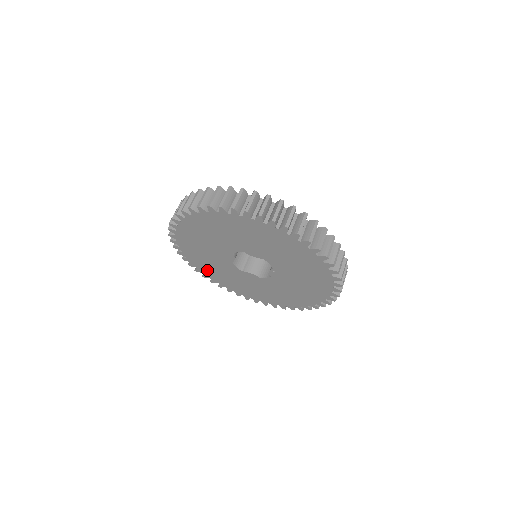
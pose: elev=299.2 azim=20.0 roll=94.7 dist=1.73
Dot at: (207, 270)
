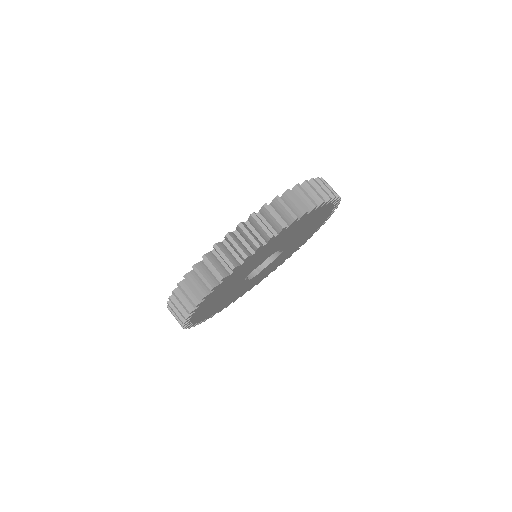
Dot at: (234, 299)
